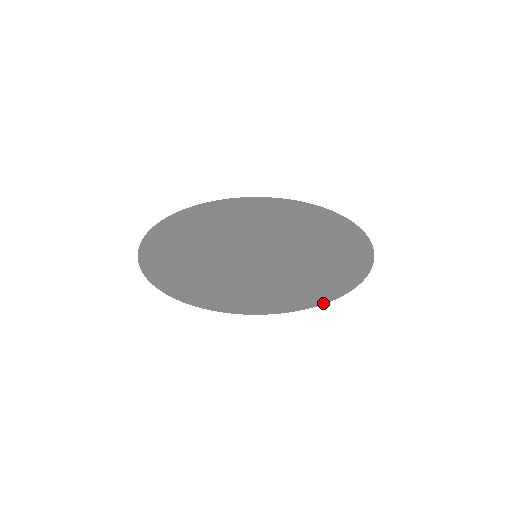
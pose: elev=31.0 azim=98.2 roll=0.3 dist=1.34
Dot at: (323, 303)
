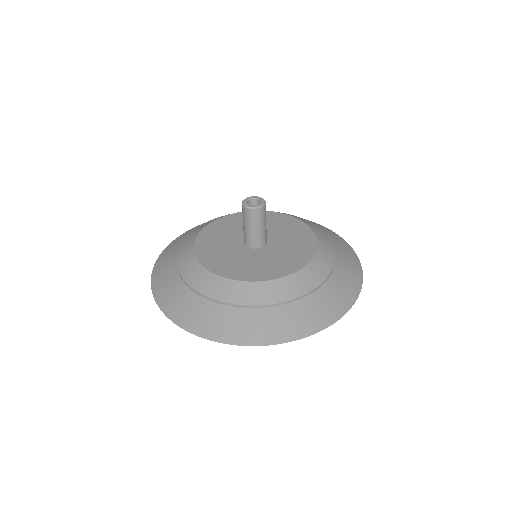
Dot at: (313, 222)
